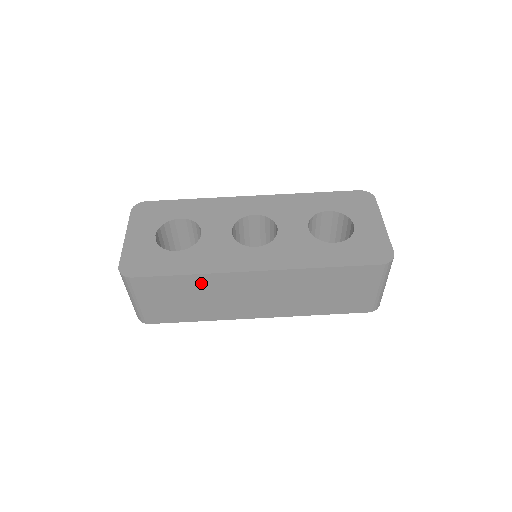
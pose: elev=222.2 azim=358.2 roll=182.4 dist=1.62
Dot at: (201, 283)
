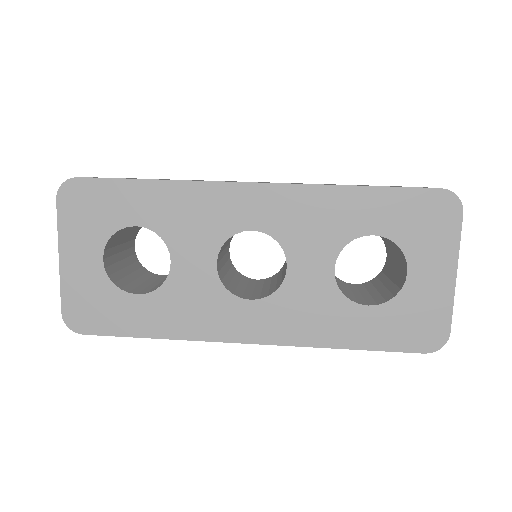
Dot at: occluded
